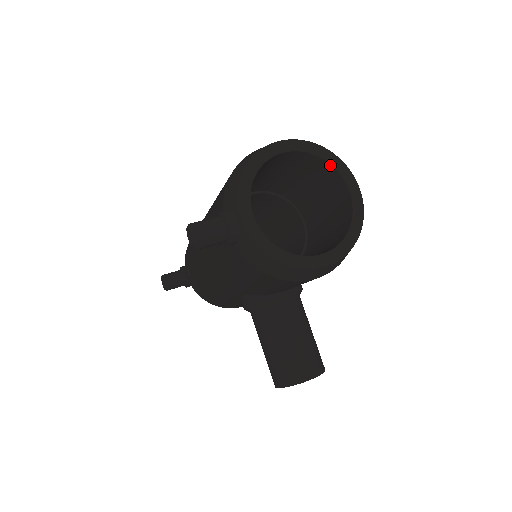
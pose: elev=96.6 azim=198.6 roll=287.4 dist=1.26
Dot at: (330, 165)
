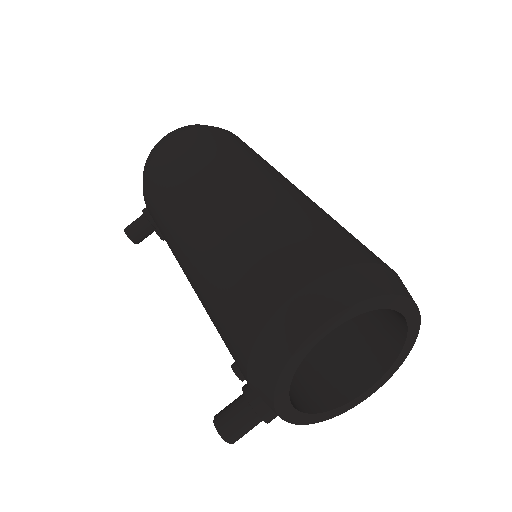
Dot at: (386, 308)
